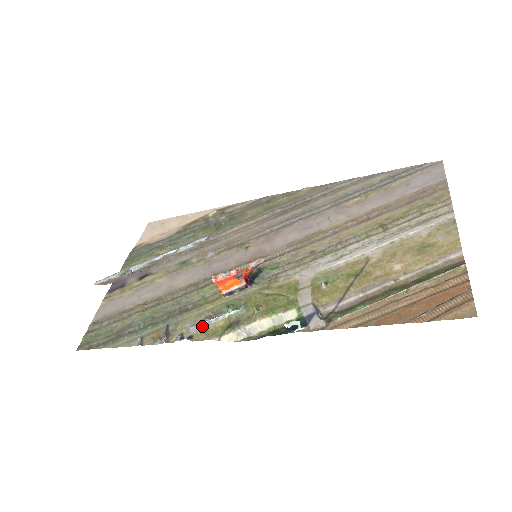
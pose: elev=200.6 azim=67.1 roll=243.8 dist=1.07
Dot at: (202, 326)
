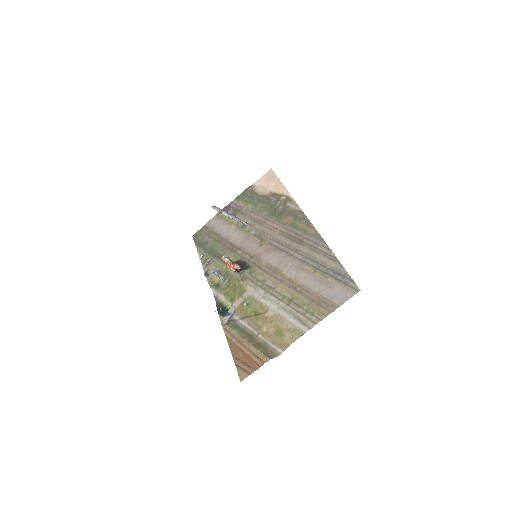
Dot at: (213, 274)
